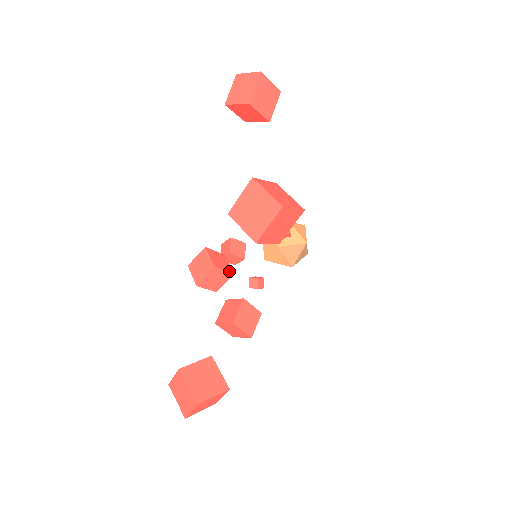
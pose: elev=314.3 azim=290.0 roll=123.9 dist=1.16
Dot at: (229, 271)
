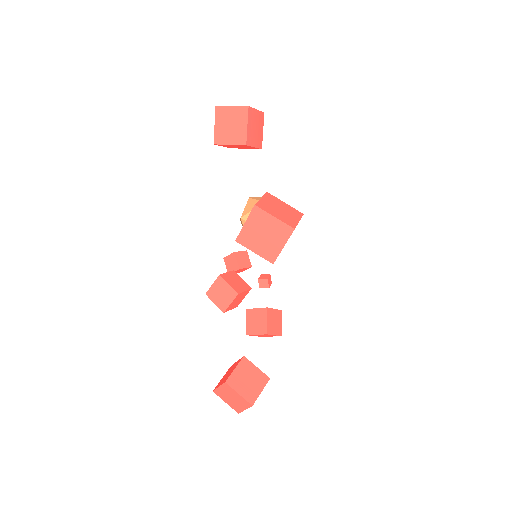
Dot at: (247, 288)
